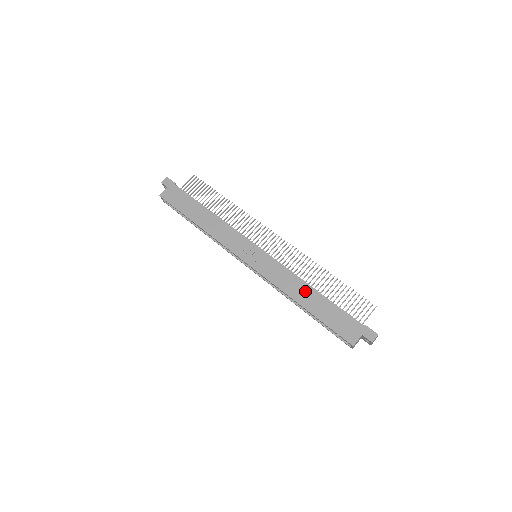
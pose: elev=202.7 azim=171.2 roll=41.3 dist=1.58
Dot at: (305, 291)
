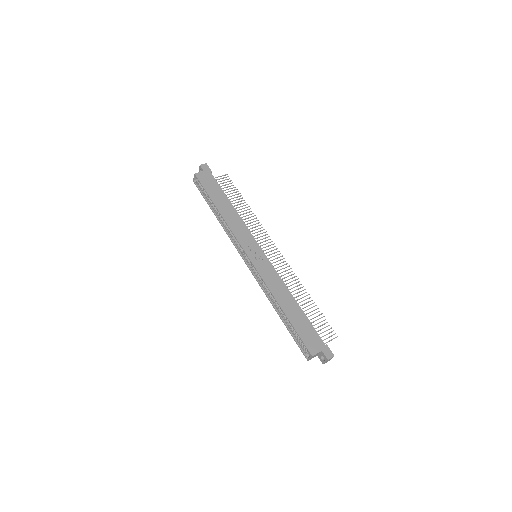
Dot at: (288, 298)
